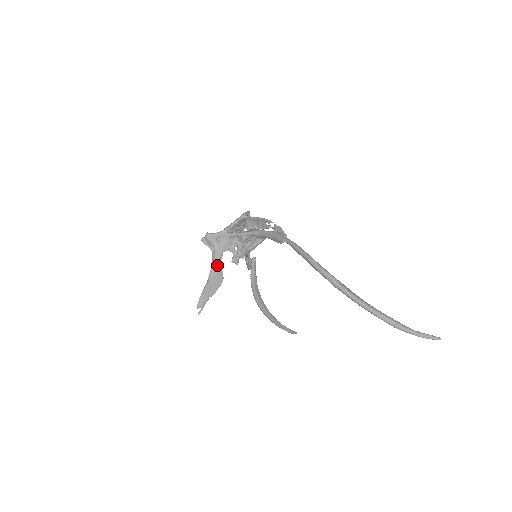
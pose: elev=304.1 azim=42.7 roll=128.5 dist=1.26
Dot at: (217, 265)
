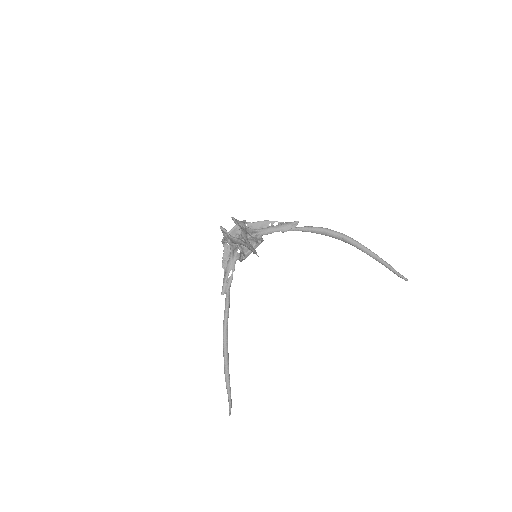
Dot at: (247, 239)
